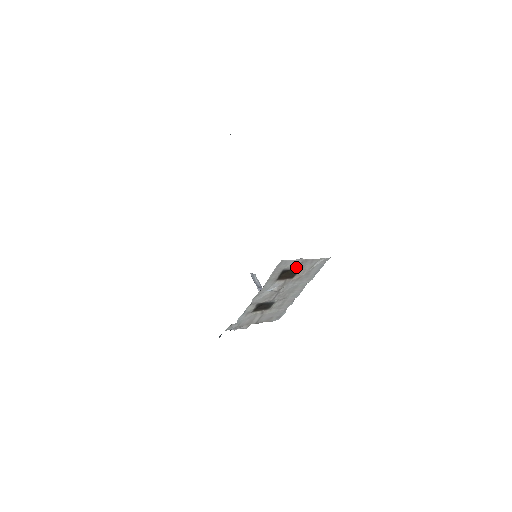
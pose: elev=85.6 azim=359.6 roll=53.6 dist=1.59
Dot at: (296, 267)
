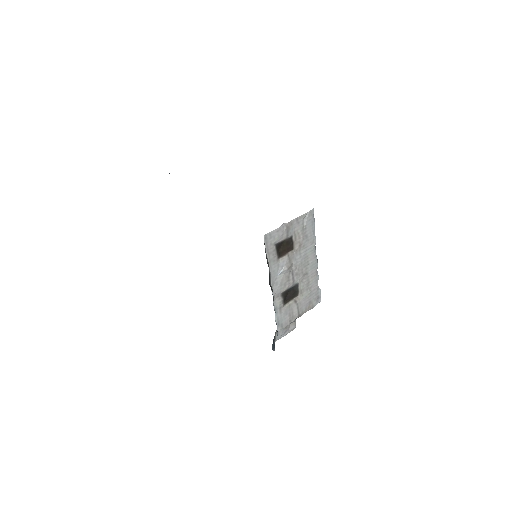
Dot at: (286, 235)
